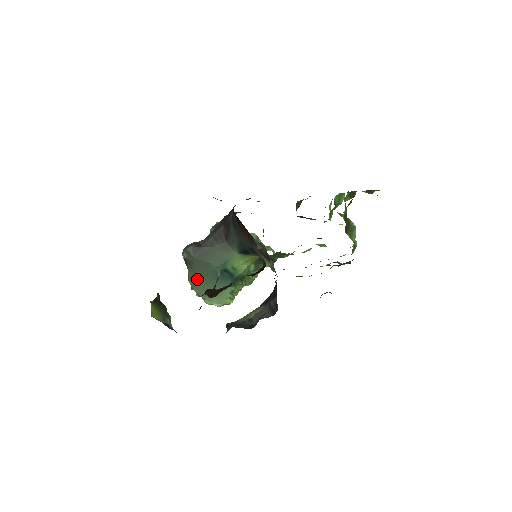
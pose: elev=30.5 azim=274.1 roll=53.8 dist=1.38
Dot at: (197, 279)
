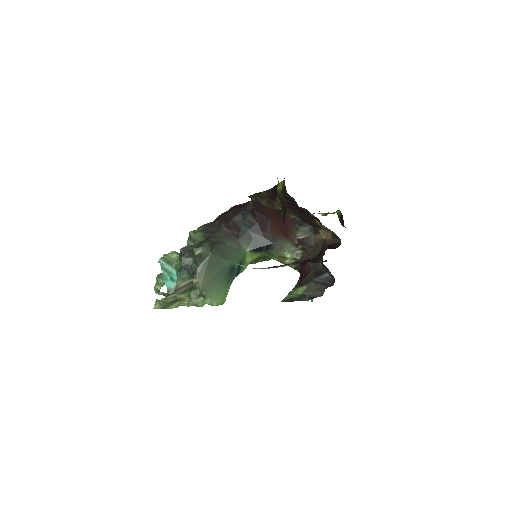
Dot at: (208, 276)
